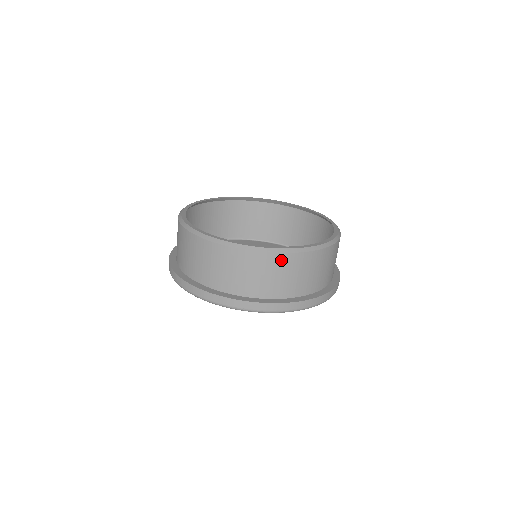
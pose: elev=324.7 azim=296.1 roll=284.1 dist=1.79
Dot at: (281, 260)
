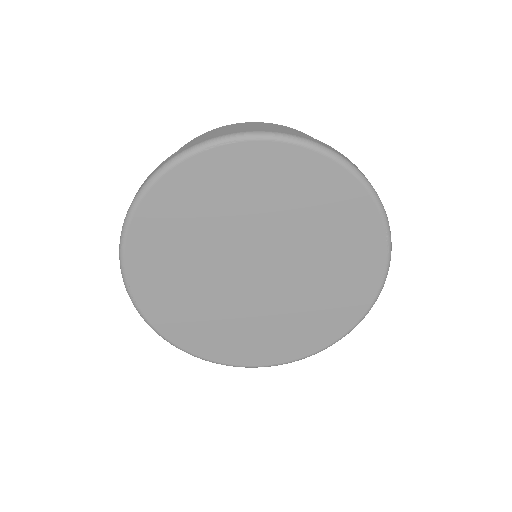
Dot at: occluded
